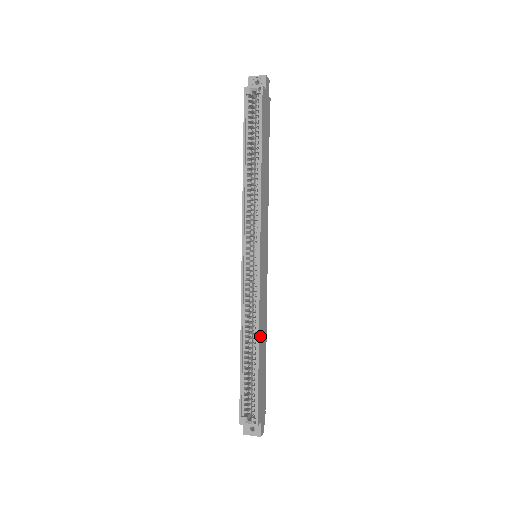
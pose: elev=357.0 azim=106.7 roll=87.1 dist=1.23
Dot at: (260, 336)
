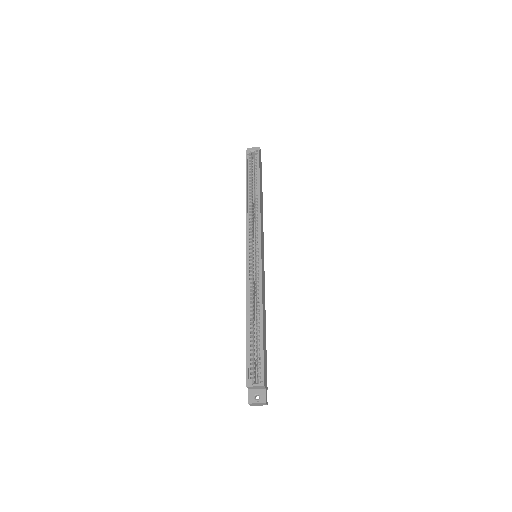
Dot at: (263, 310)
